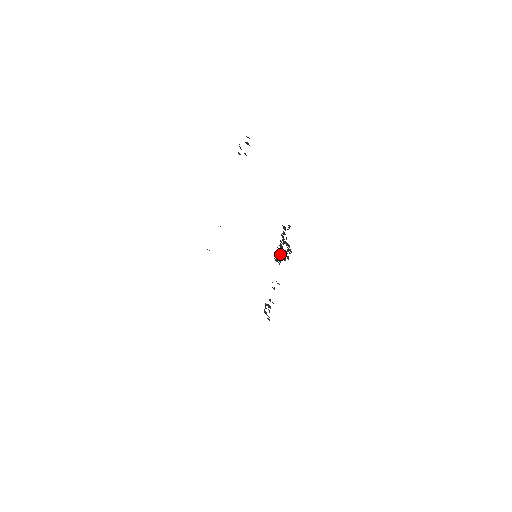
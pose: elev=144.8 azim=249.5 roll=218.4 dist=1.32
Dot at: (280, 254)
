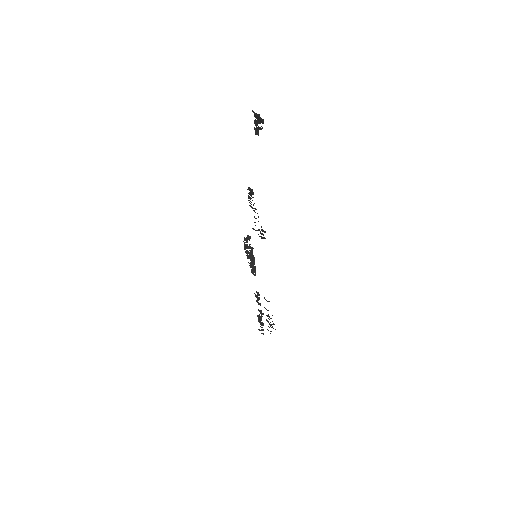
Dot at: (254, 263)
